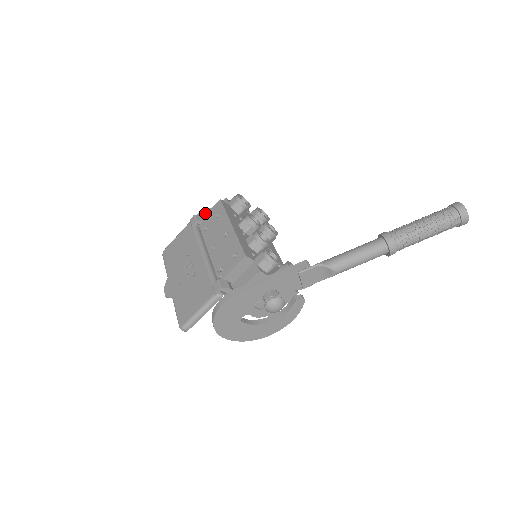
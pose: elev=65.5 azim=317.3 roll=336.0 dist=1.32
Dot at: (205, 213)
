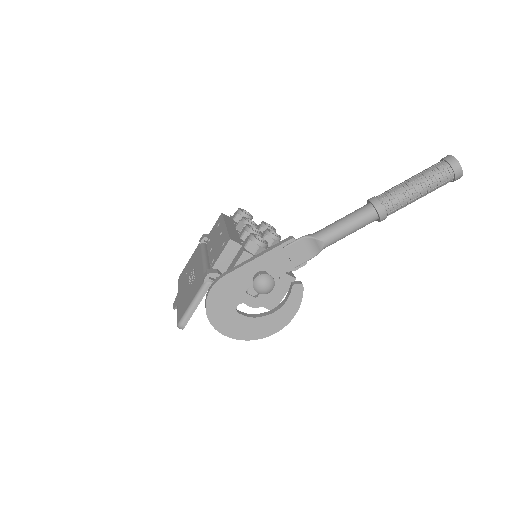
Dot at: occluded
